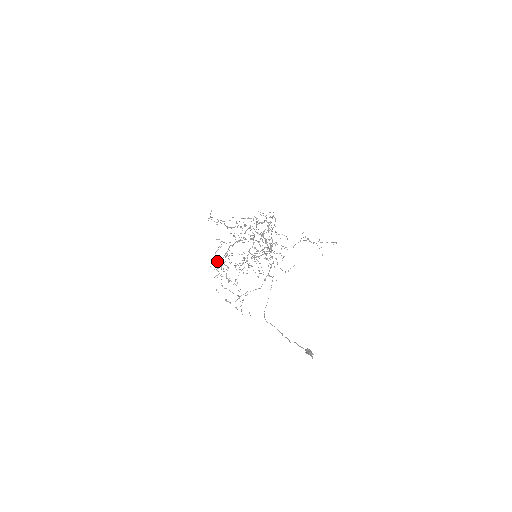
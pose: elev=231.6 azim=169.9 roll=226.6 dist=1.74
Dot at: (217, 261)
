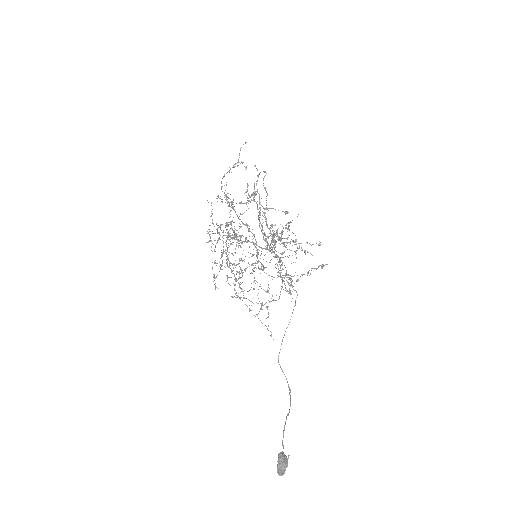
Dot at: occluded
